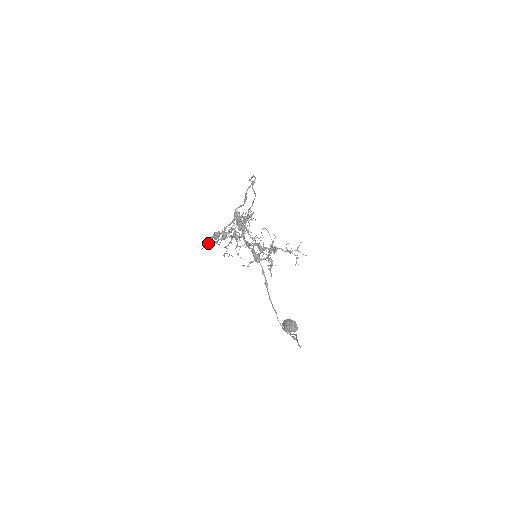
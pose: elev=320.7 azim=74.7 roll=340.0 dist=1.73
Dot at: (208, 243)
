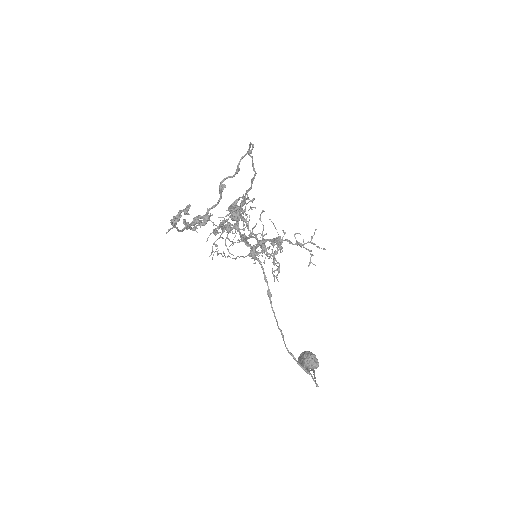
Dot at: (175, 222)
